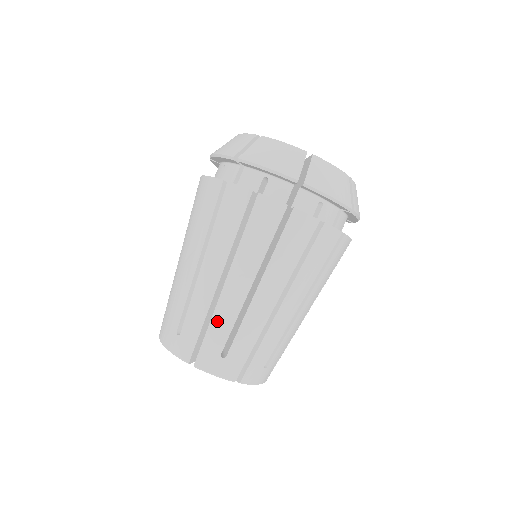
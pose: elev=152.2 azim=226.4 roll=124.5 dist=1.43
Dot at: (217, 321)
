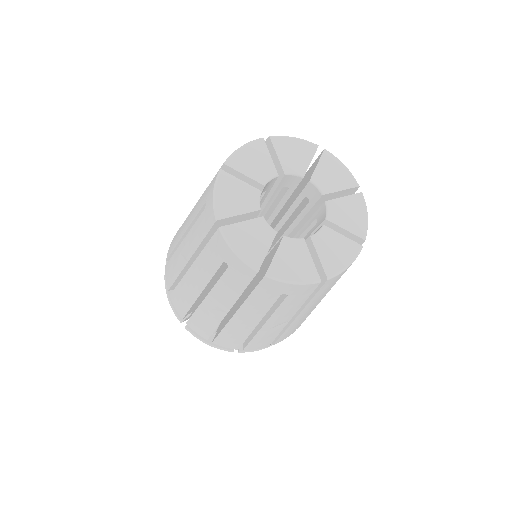
Dot at: occluded
